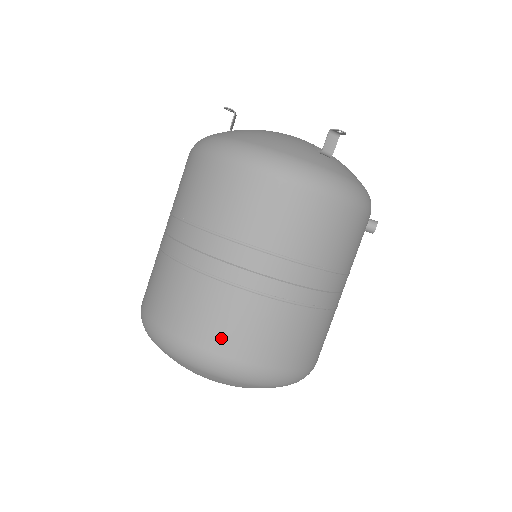
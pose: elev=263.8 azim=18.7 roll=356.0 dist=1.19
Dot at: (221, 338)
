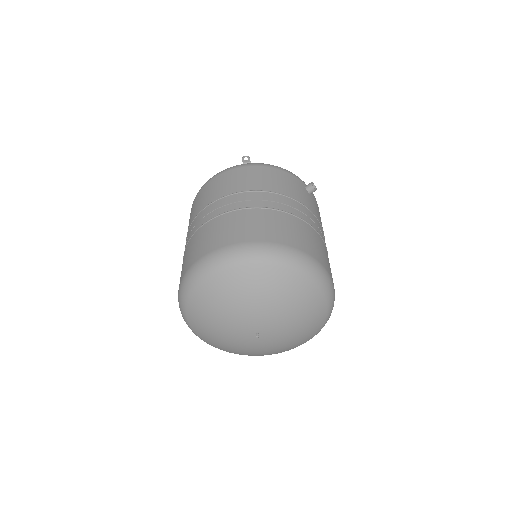
Dot at: (202, 249)
